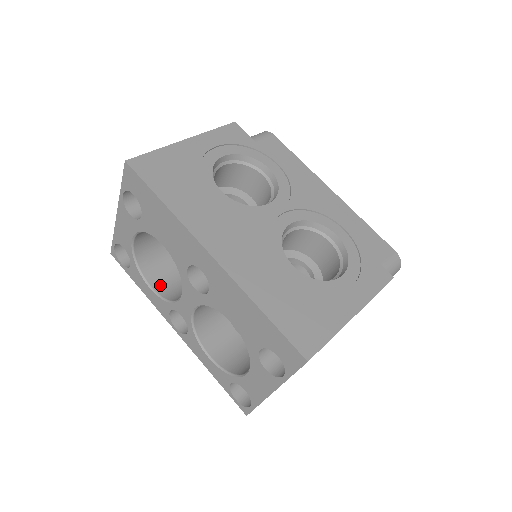
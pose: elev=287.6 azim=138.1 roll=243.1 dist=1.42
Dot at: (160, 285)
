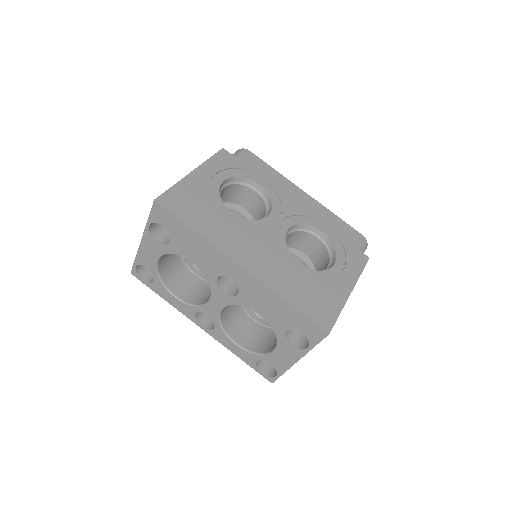
Dot at: (182, 293)
